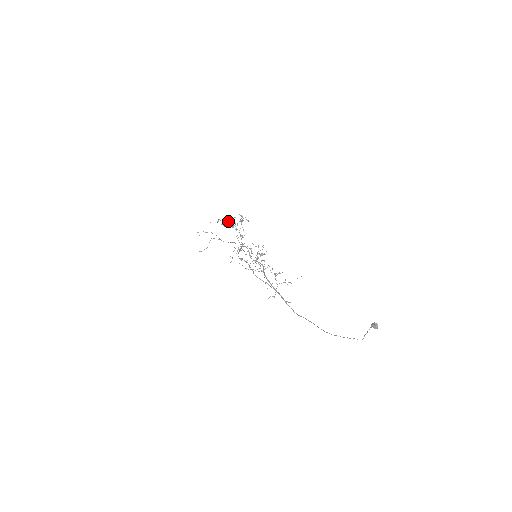
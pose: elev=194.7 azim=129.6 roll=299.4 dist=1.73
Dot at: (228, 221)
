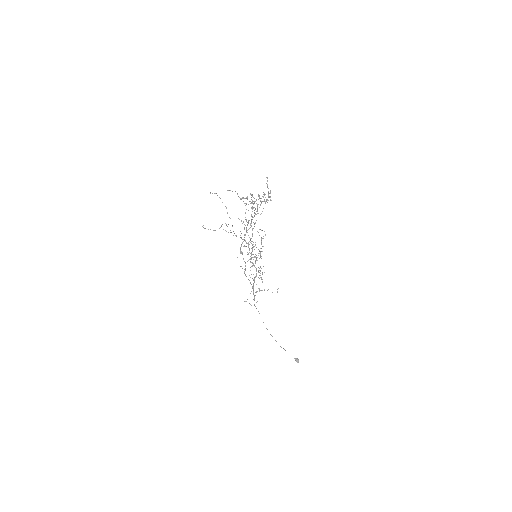
Dot at: occluded
